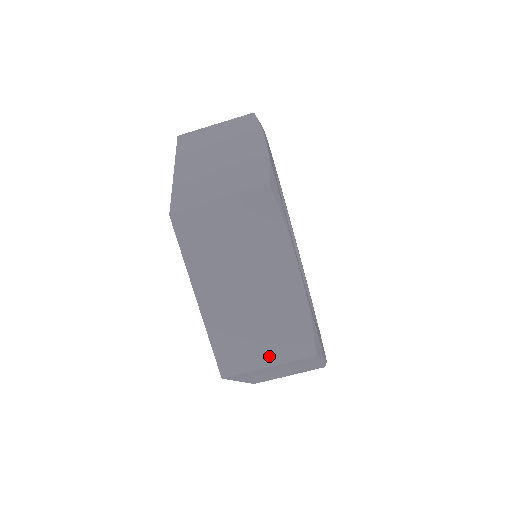
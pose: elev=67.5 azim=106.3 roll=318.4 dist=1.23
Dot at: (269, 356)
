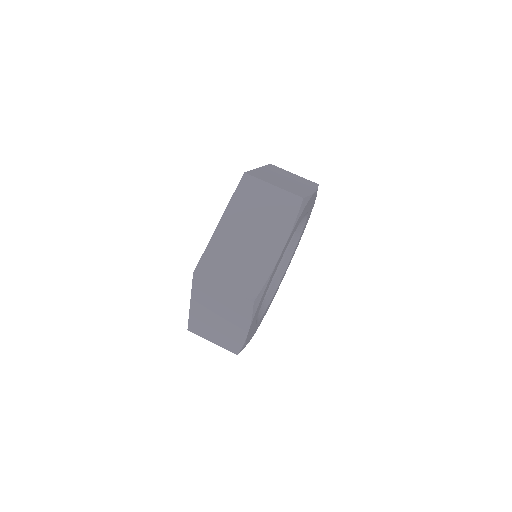
Dot at: (277, 185)
